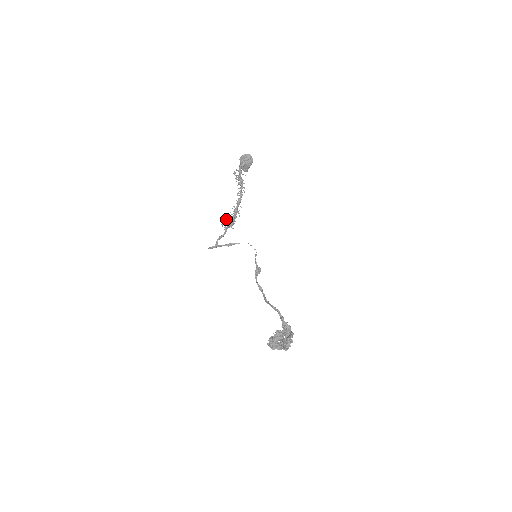
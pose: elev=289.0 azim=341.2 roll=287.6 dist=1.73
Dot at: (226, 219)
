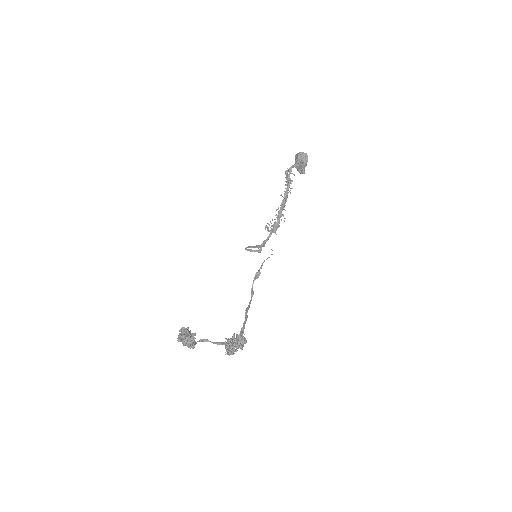
Dot at: (270, 222)
